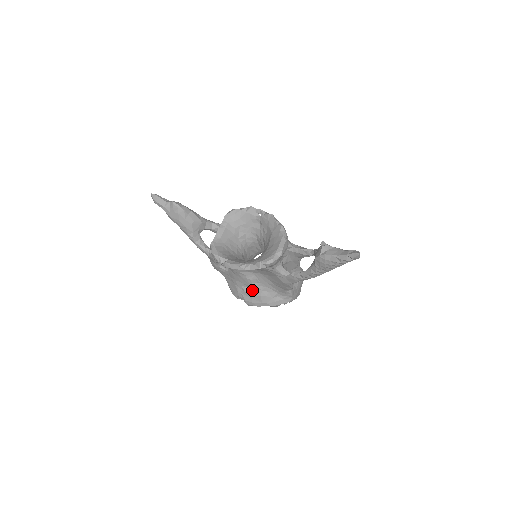
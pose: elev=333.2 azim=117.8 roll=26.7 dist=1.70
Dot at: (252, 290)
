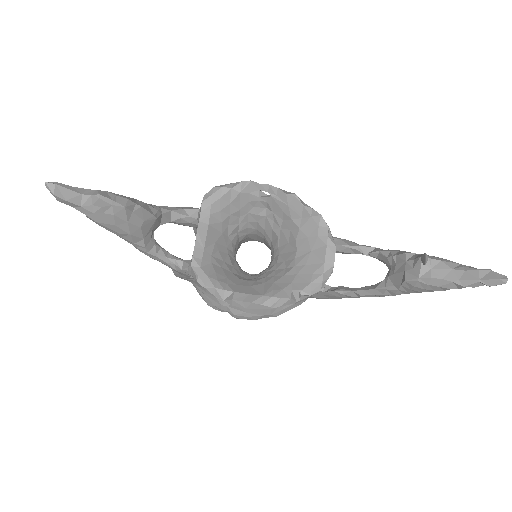
Dot at: occluded
